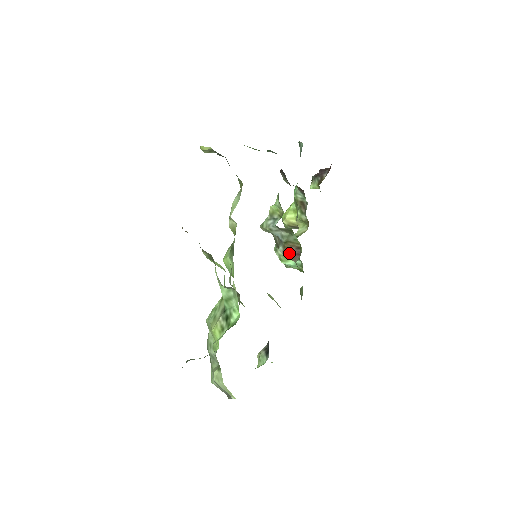
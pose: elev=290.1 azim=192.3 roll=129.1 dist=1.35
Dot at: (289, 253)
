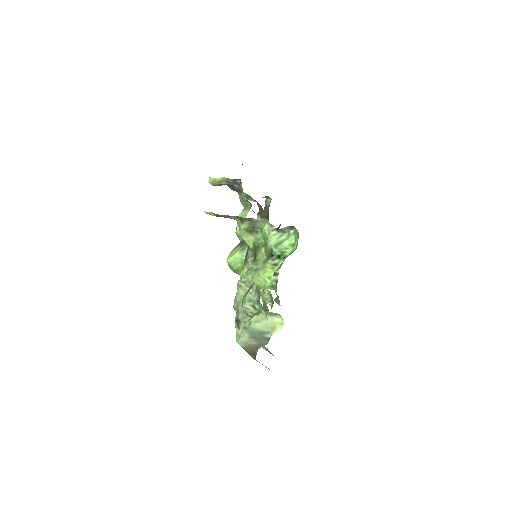
Dot at: occluded
